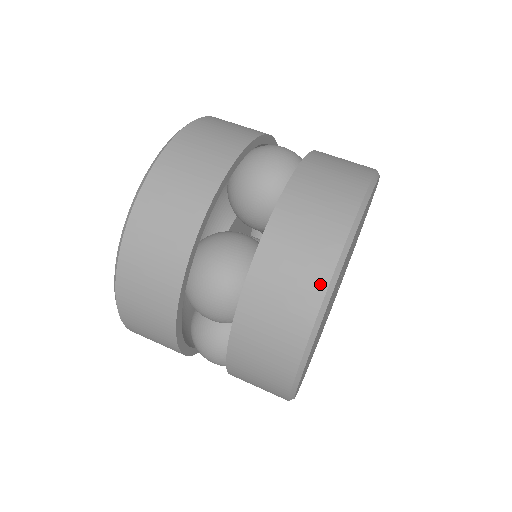
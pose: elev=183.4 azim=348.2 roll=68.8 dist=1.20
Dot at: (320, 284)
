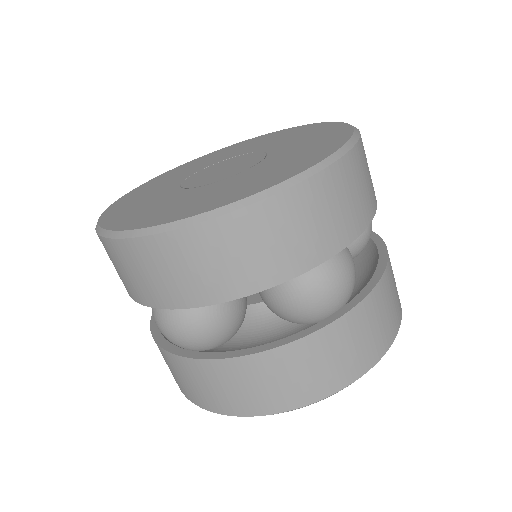
Dot at: (389, 341)
